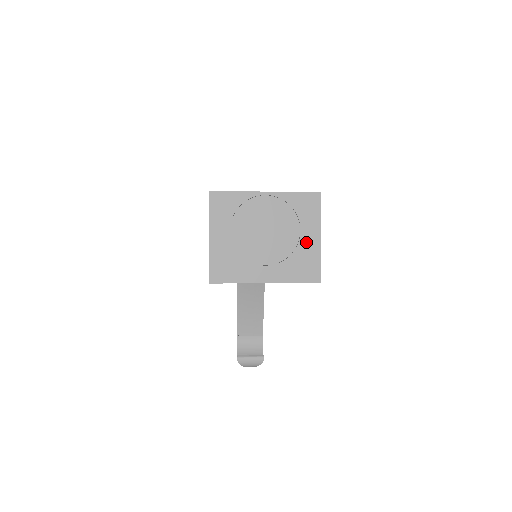
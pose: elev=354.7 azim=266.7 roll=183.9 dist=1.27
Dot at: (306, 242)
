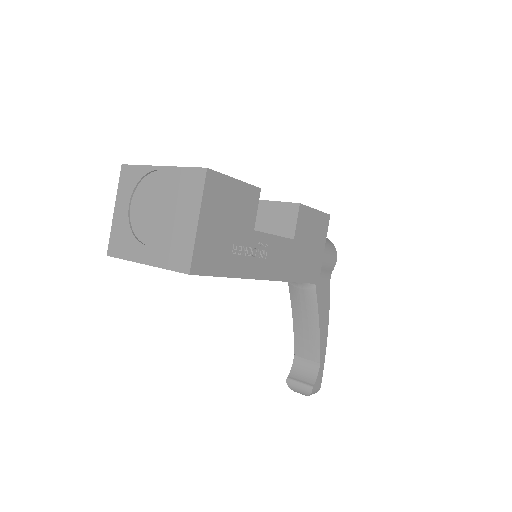
Dot at: (184, 225)
